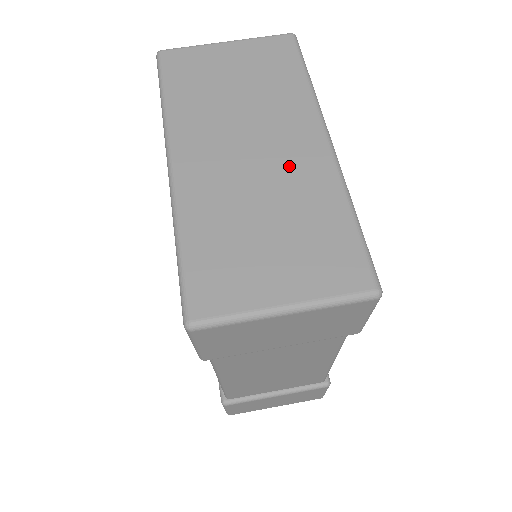
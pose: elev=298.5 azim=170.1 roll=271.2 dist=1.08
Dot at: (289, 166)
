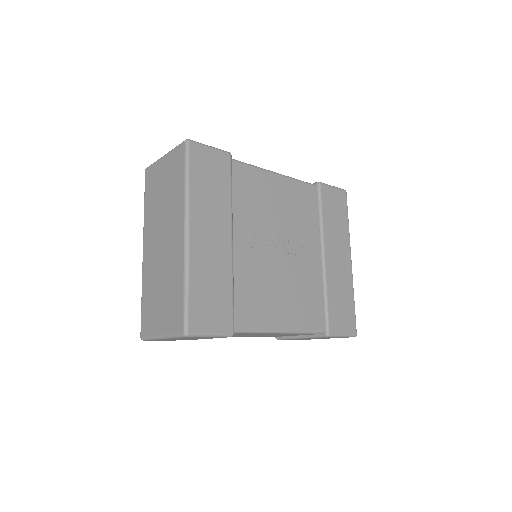
Dot at: (171, 253)
